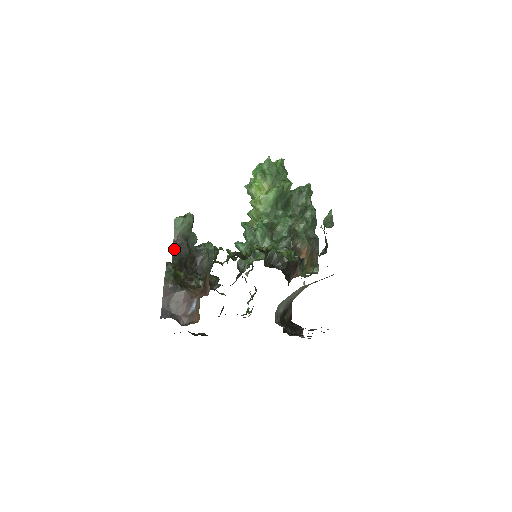
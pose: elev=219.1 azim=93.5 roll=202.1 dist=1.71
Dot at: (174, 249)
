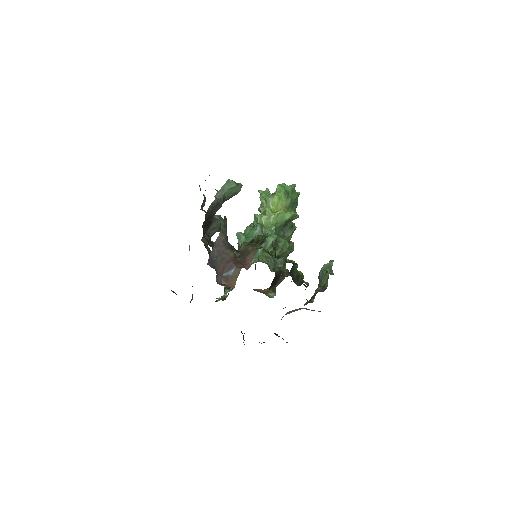
Dot at: (212, 204)
